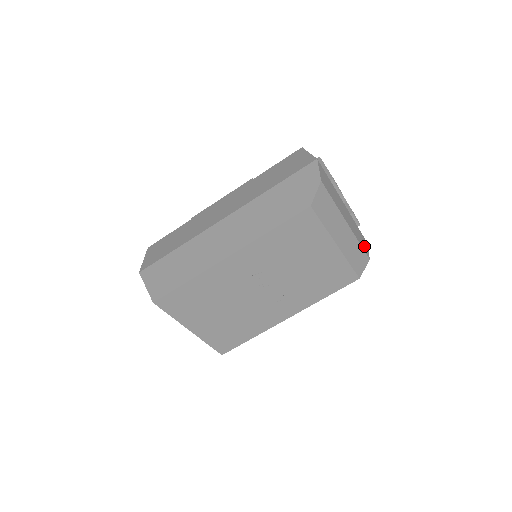
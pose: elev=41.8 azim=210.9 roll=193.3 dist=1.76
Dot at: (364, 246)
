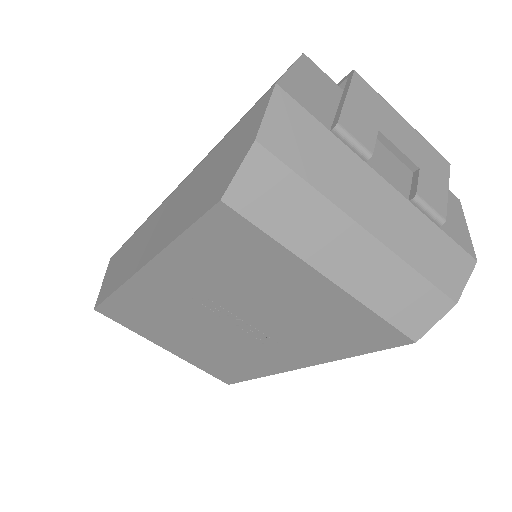
Dot at: (445, 273)
